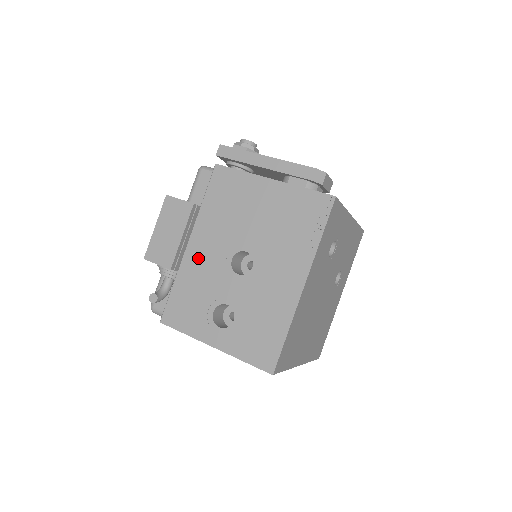
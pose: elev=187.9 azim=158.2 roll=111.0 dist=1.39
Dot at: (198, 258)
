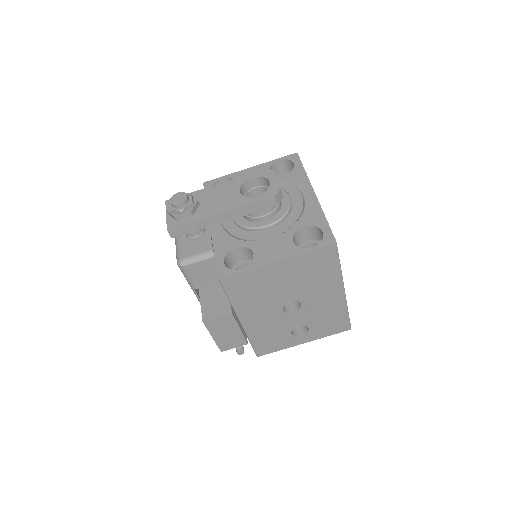
Dot at: (256, 323)
